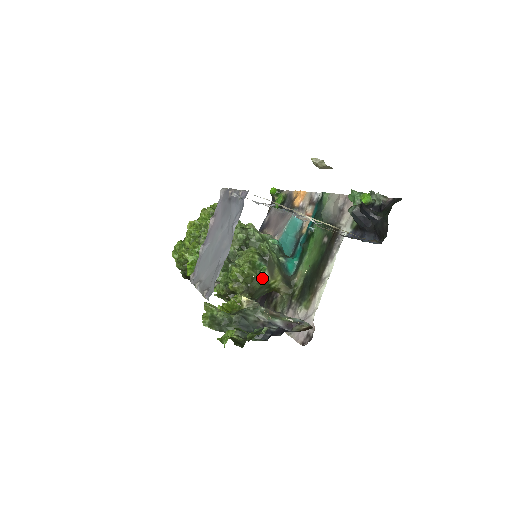
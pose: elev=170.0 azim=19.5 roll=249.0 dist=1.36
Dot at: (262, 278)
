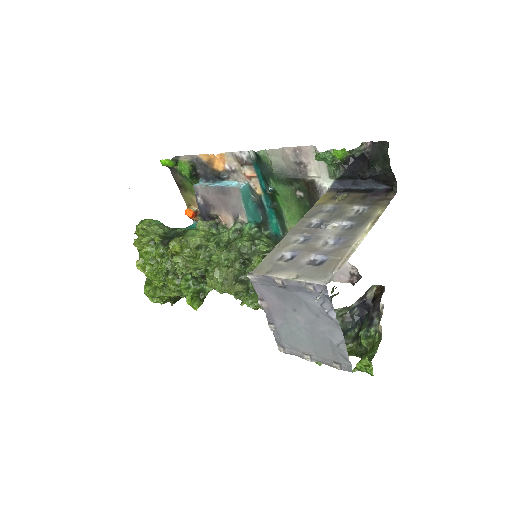
Dot at: occluded
